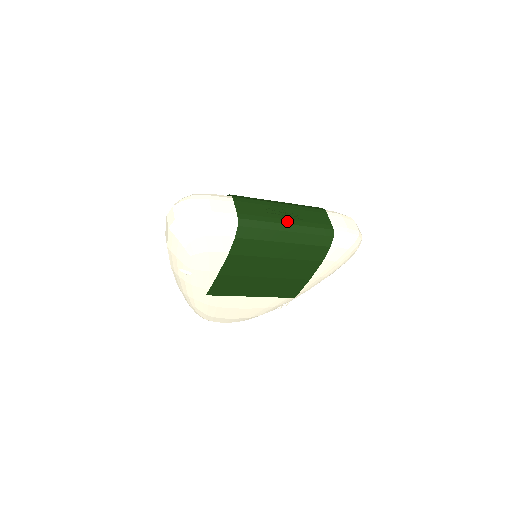
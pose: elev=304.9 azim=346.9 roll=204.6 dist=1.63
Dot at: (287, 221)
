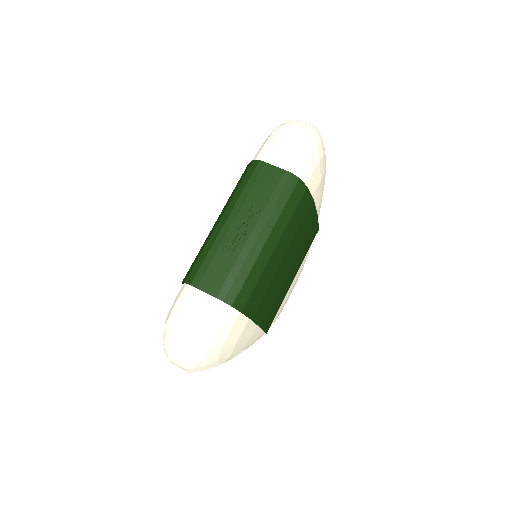
Dot at: (253, 234)
